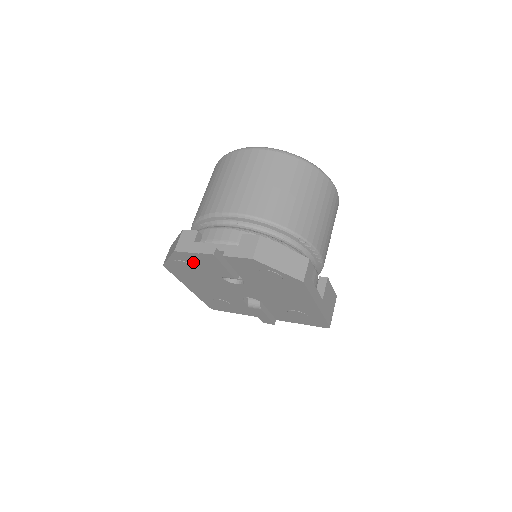
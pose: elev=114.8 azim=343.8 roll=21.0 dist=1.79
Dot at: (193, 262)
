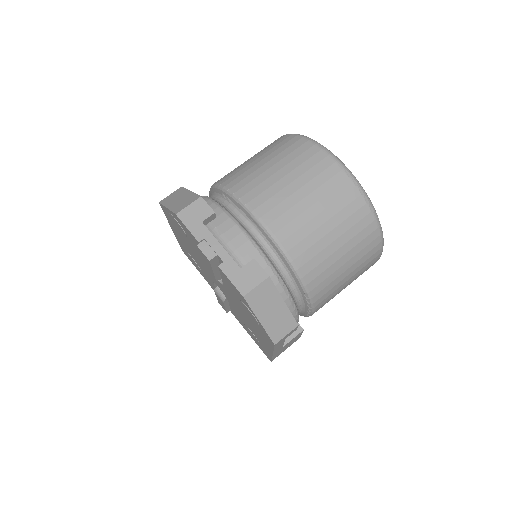
Dot at: (188, 234)
